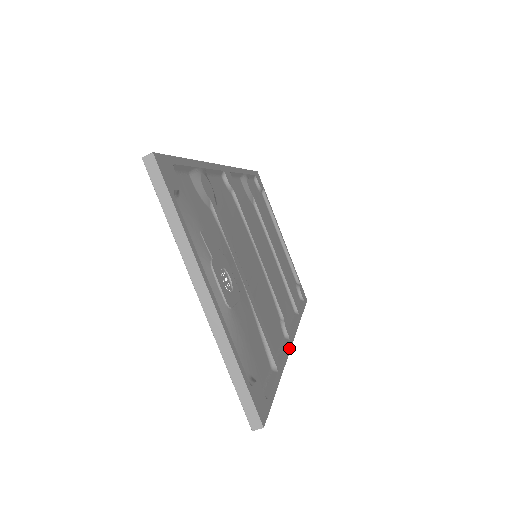
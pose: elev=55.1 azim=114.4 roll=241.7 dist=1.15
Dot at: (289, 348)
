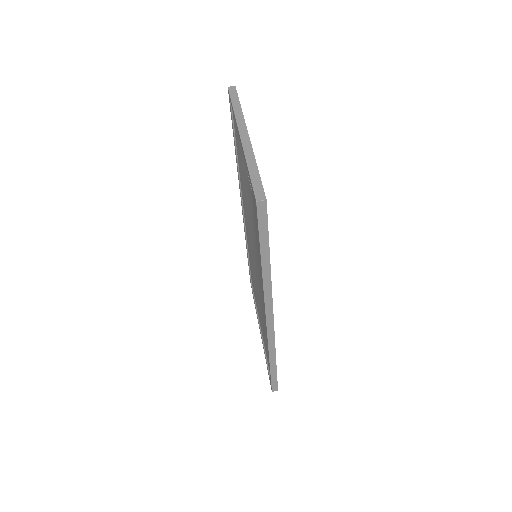
Dot at: (272, 304)
